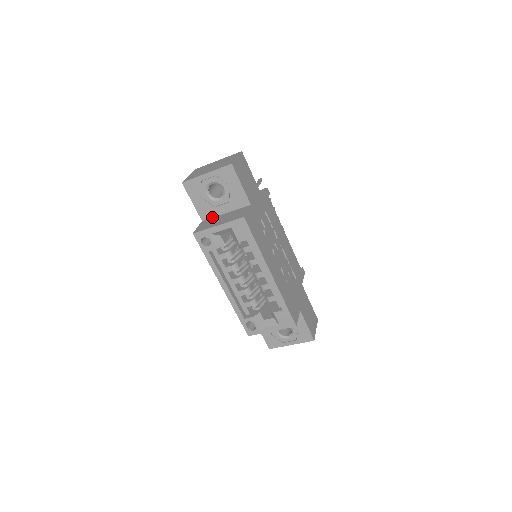
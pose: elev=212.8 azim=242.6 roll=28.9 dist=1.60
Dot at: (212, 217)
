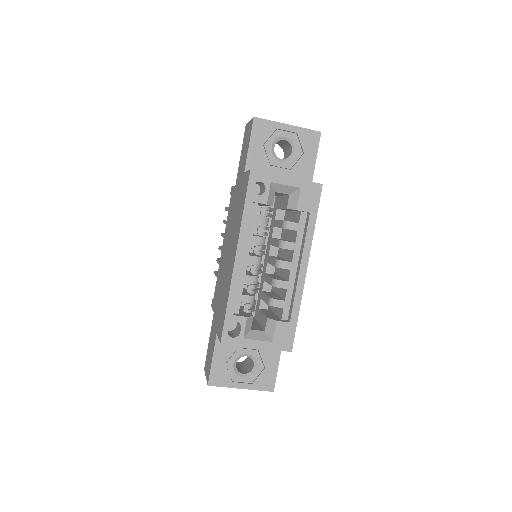
Dot at: occluded
